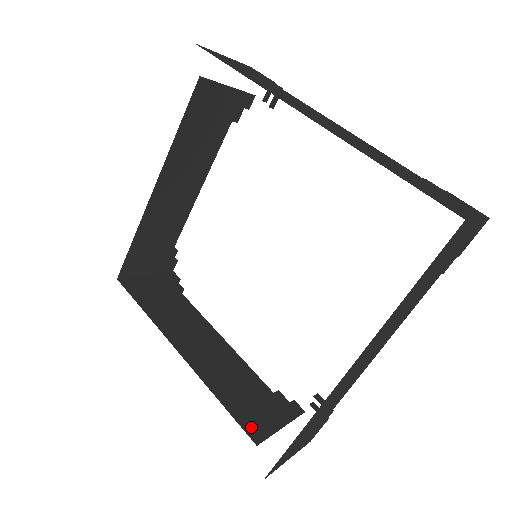
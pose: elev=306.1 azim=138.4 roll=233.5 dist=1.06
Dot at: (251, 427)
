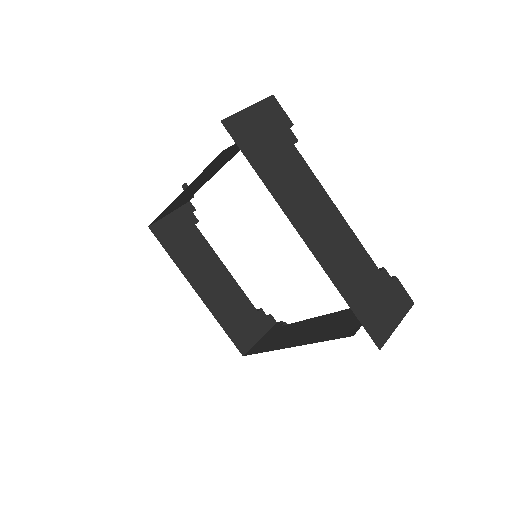
Dot at: (241, 343)
